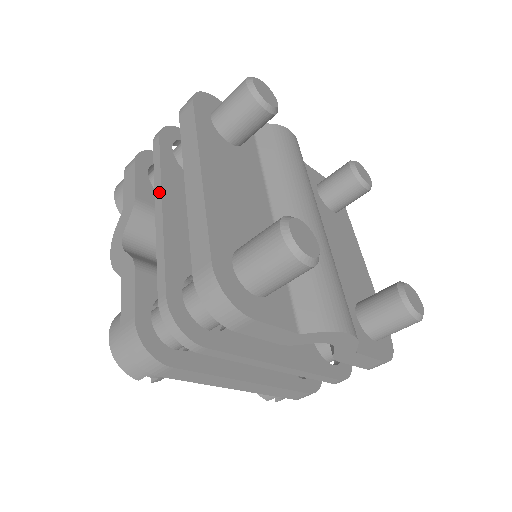
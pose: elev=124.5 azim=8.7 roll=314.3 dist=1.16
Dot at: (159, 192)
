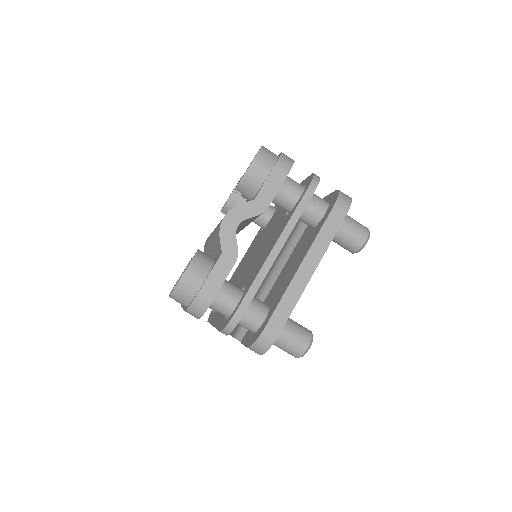
Dot at: (285, 239)
